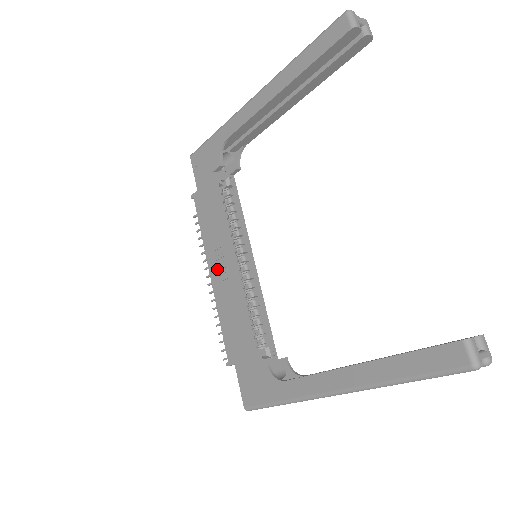
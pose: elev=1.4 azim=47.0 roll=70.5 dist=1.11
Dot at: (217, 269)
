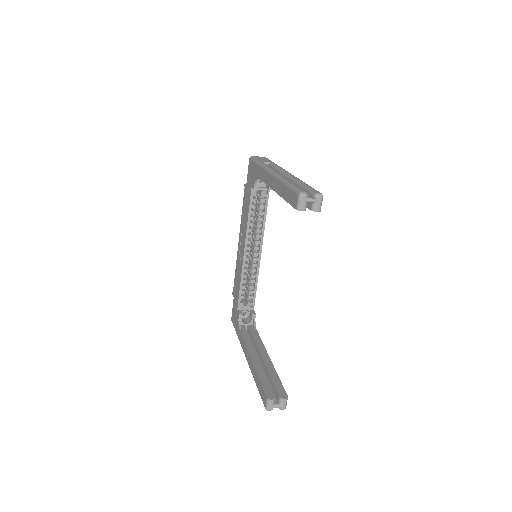
Dot at: (241, 244)
